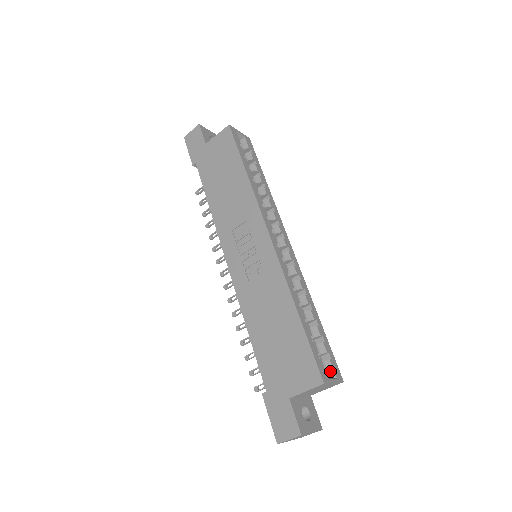
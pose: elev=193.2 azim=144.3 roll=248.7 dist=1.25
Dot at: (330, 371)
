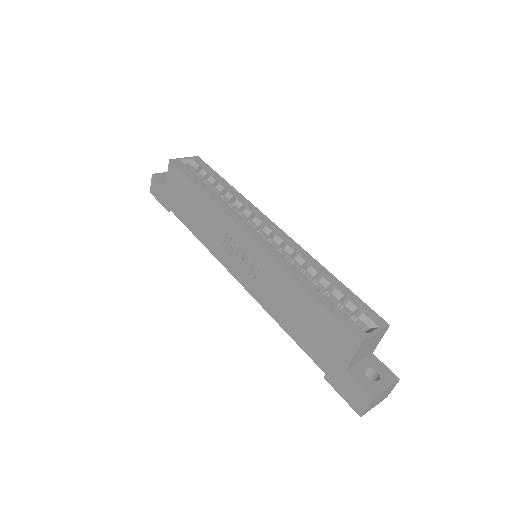
Dot at: (369, 324)
